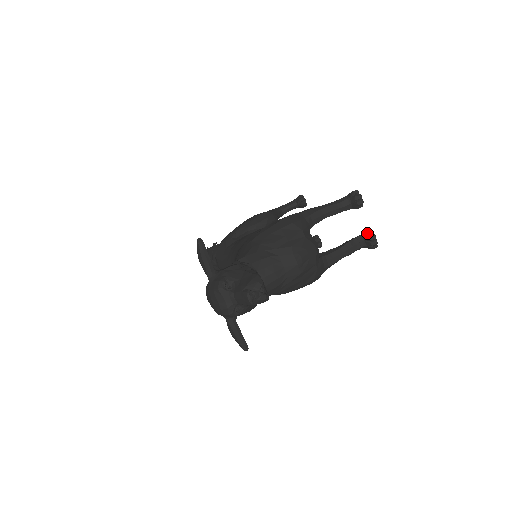
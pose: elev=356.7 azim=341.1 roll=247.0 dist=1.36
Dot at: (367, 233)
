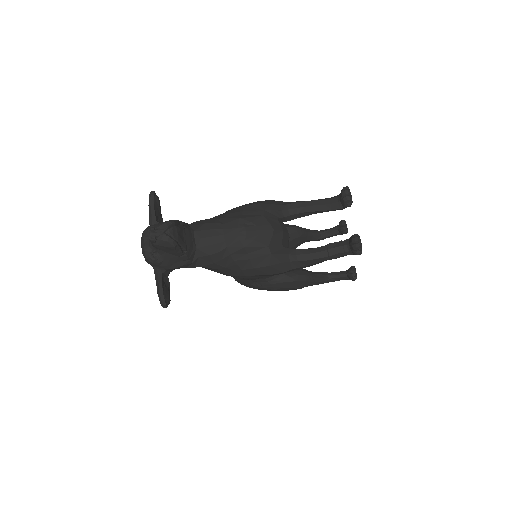
Dot at: (352, 235)
